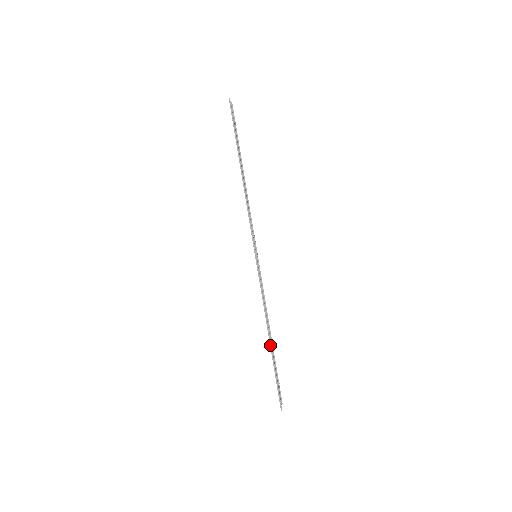
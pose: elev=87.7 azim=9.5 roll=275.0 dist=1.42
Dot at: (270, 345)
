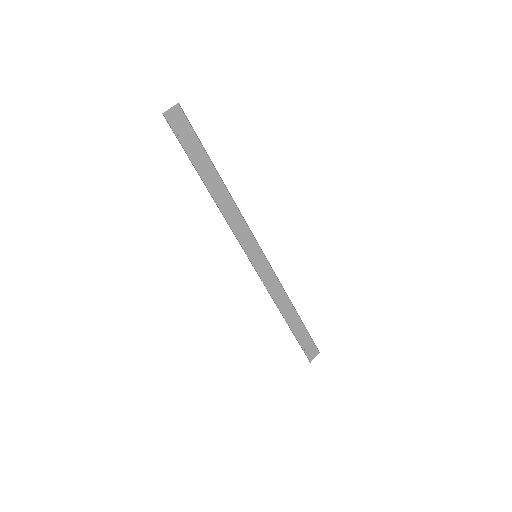
Dot at: (287, 323)
